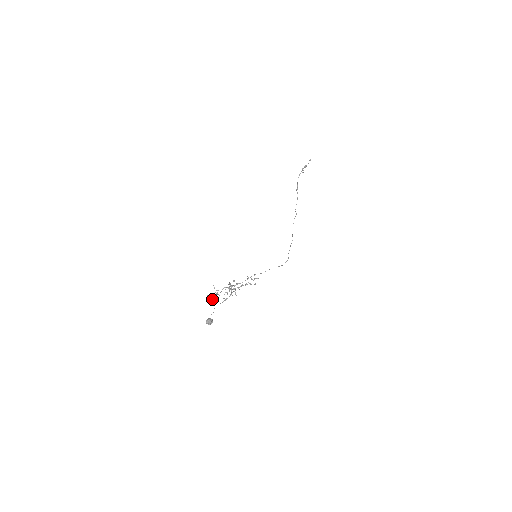
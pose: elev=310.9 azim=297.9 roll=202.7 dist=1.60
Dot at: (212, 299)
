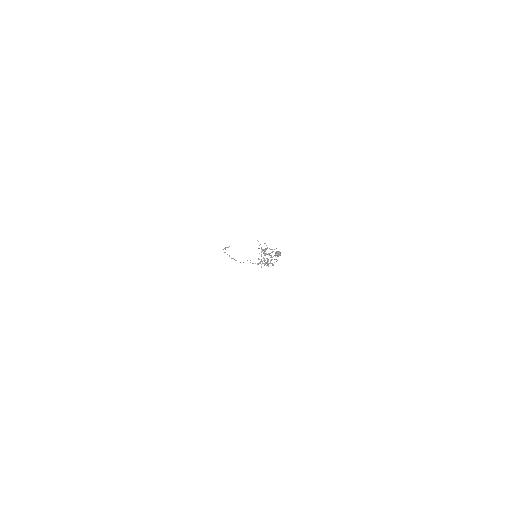
Dot at: (257, 263)
